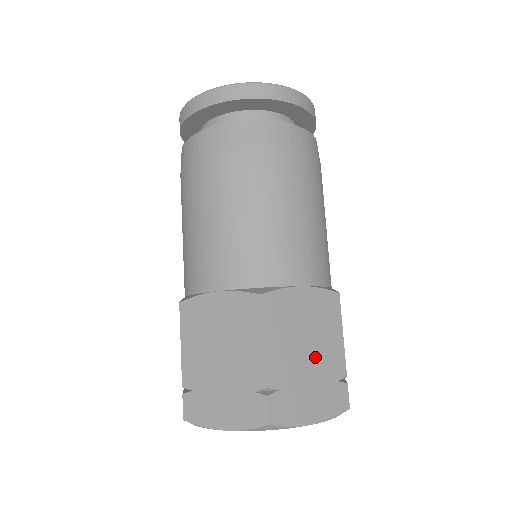
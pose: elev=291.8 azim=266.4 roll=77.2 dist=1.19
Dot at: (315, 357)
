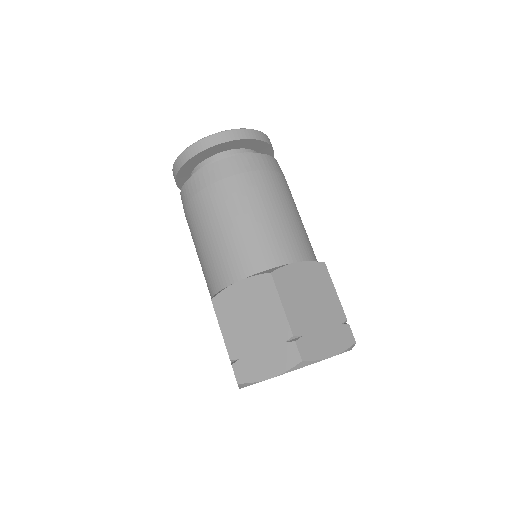
Dot at: (321, 310)
